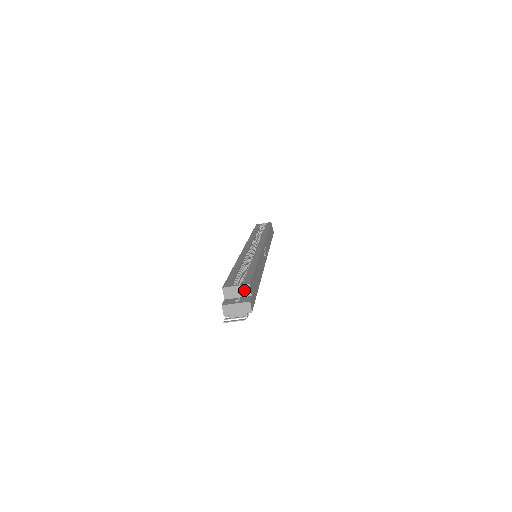
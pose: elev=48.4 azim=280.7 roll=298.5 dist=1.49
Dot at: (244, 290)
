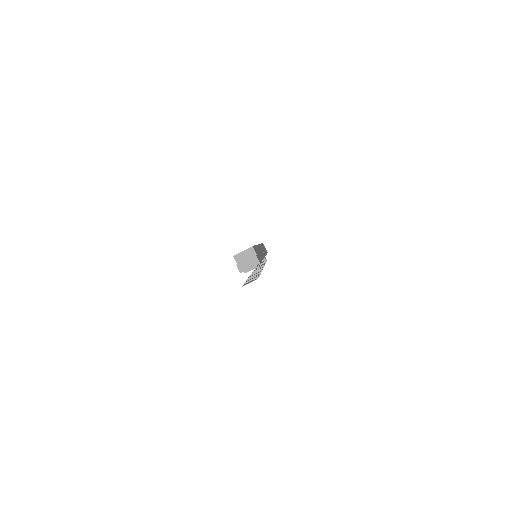
Dot at: (250, 252)
